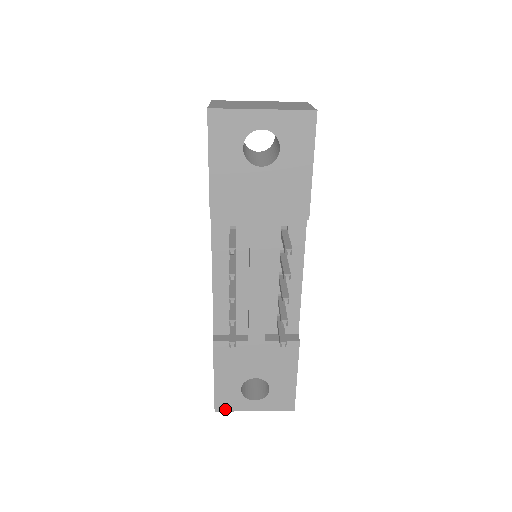
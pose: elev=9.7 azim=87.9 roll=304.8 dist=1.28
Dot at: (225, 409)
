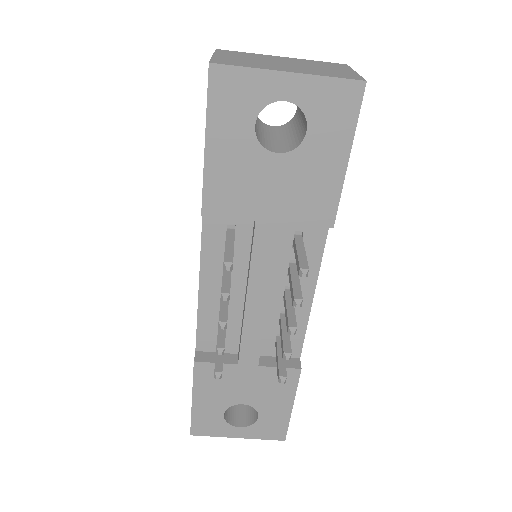
Dot at: (203, 433)
